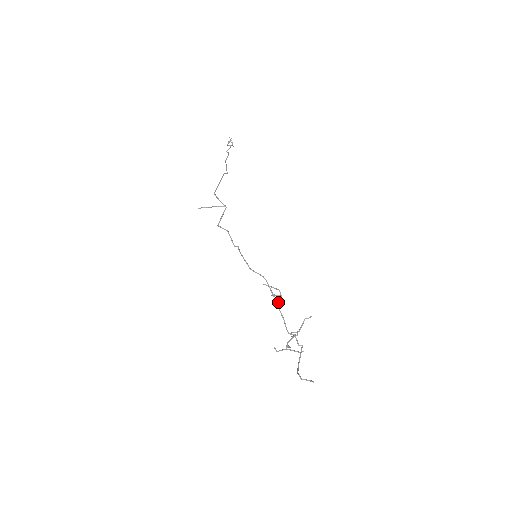
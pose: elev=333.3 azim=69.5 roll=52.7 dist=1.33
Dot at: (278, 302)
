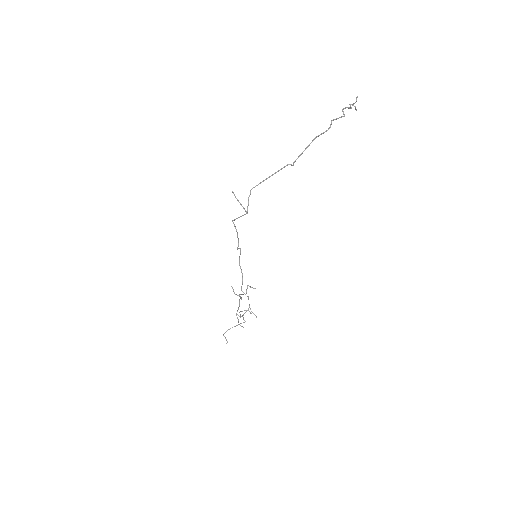
Dot at: (240, 297)
